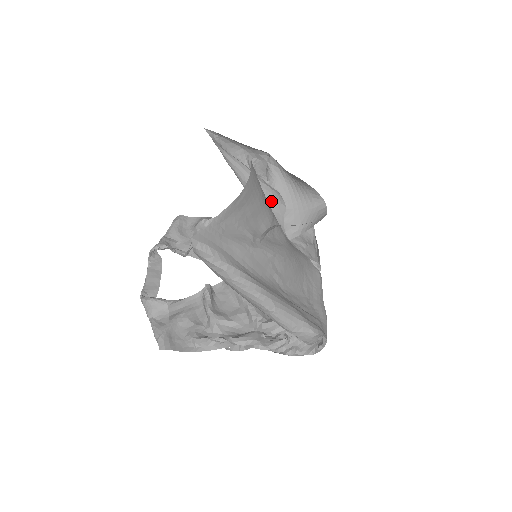
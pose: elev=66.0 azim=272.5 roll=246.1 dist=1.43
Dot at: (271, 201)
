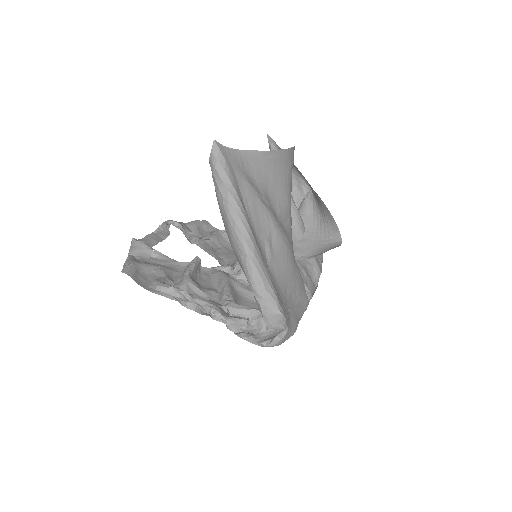
Dot at: (293, 221)
